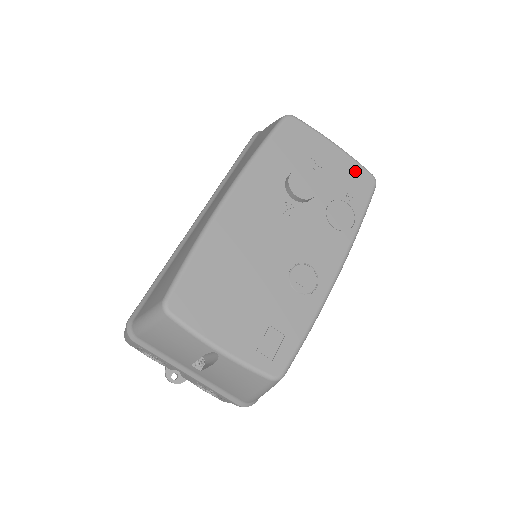
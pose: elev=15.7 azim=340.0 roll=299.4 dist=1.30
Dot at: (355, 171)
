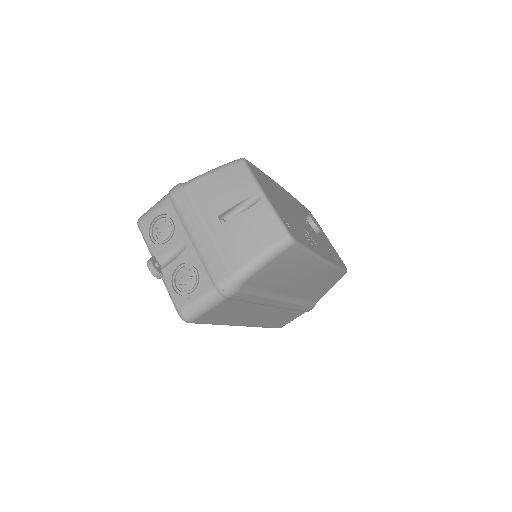
Dot at: (338, 255)
